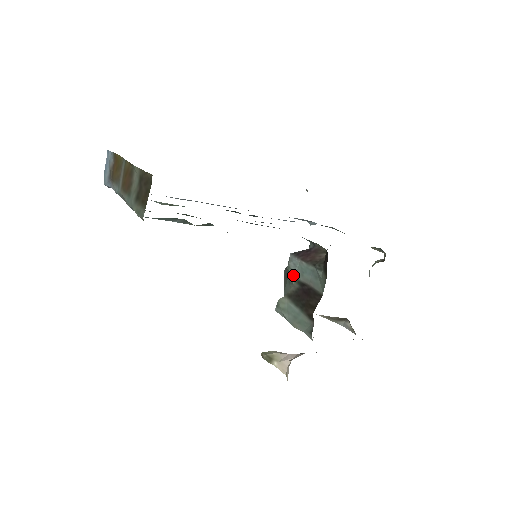
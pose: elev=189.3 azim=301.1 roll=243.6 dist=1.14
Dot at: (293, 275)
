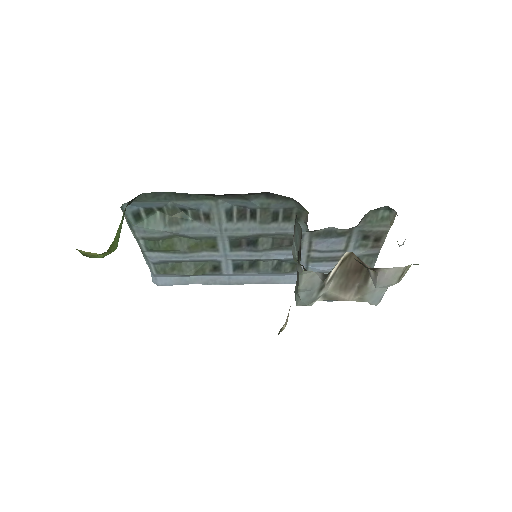
Dot at: (296, 257)
